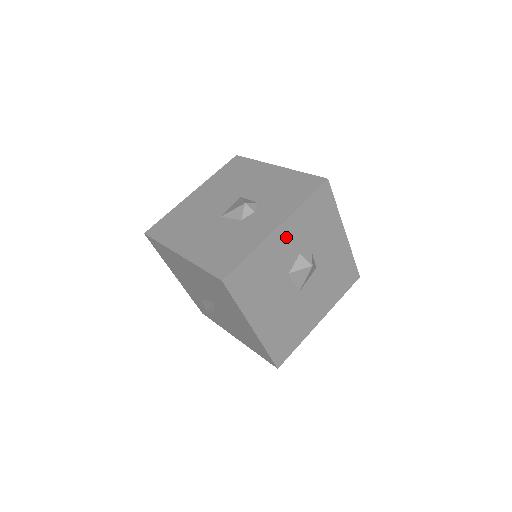
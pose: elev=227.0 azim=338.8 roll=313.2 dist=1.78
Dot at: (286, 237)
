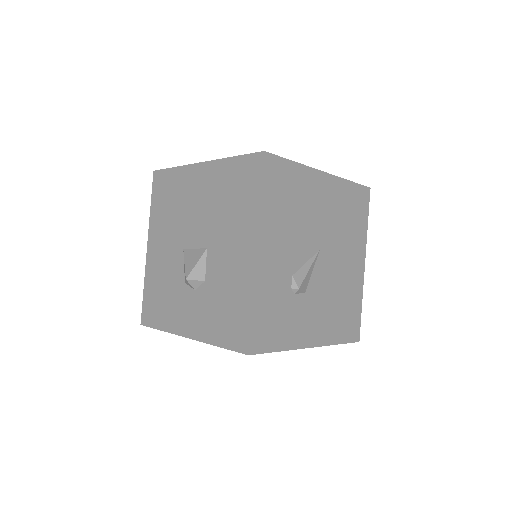
Dot at: occluded
